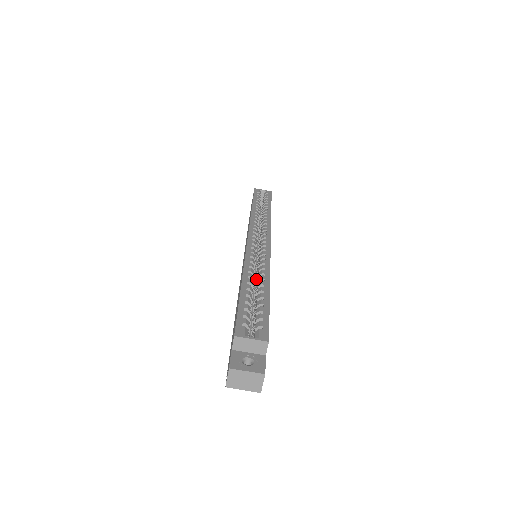
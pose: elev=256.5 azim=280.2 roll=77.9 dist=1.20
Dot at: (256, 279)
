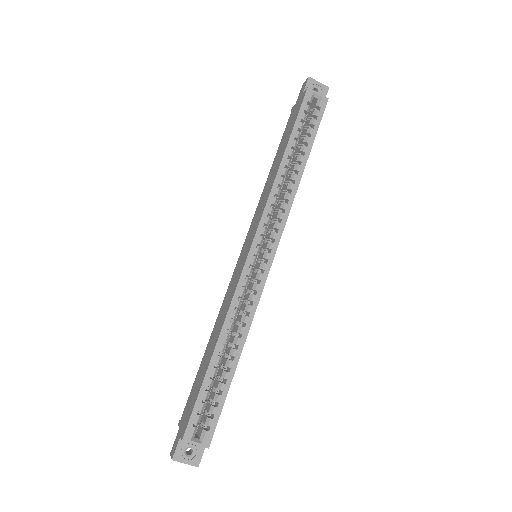
Dot at: (240, 308)
